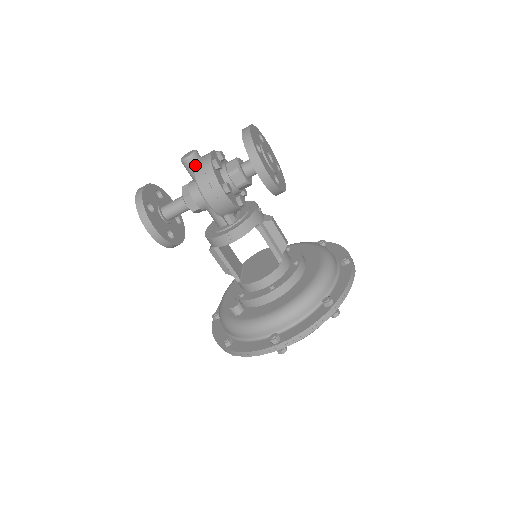
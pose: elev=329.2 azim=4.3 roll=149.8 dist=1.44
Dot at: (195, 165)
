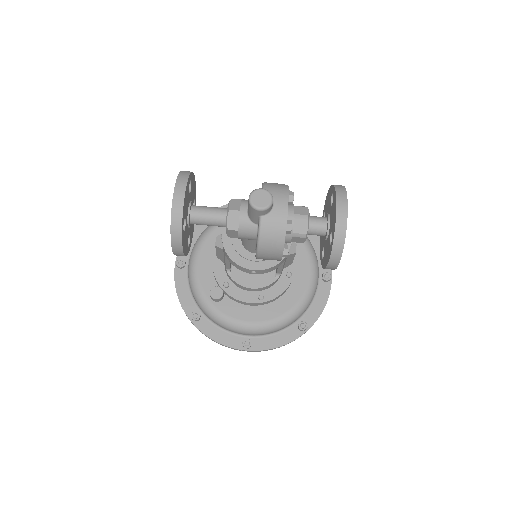
Dot at: (265, 217)
